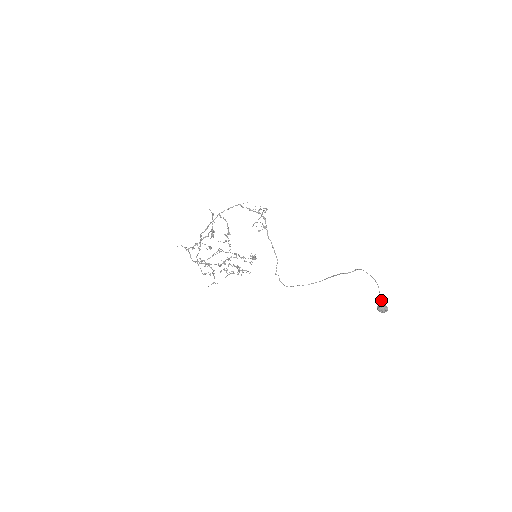
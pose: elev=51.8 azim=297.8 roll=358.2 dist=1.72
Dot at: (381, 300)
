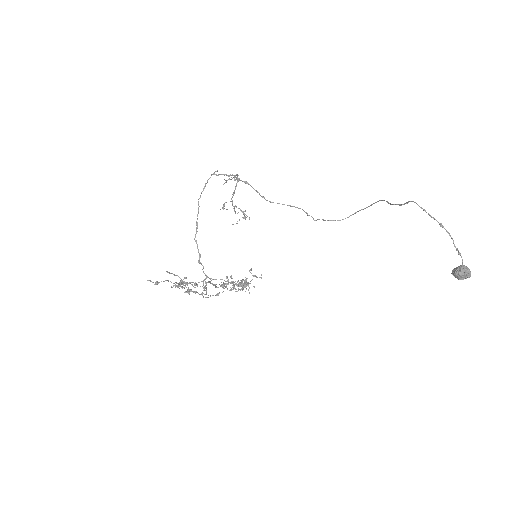
Dot at: occluded
